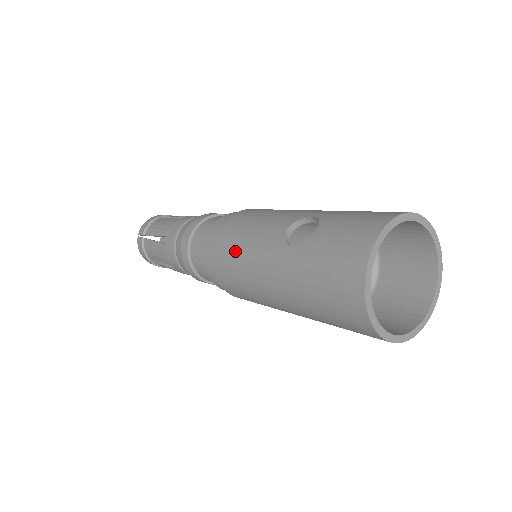
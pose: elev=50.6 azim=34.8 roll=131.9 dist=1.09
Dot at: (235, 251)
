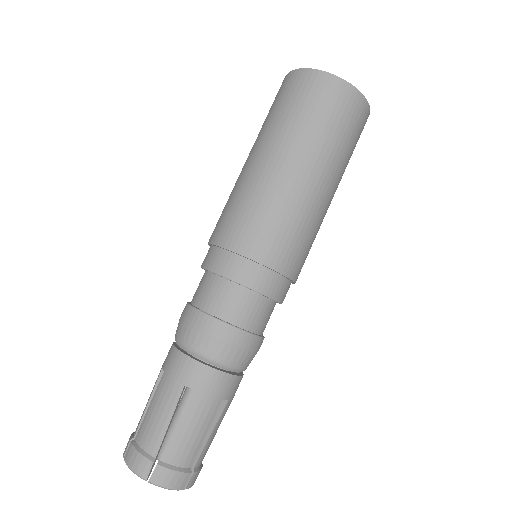
Dot at: (227, 207)
